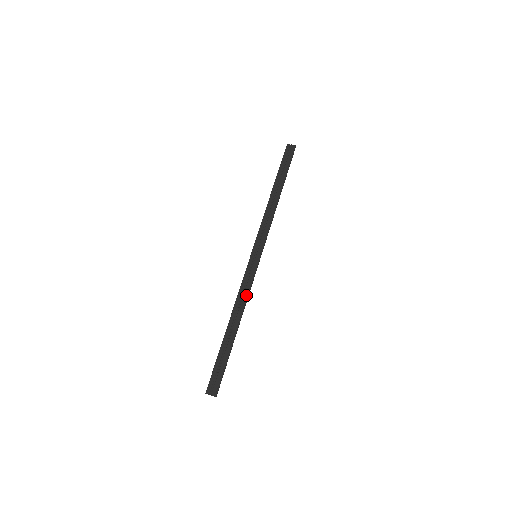
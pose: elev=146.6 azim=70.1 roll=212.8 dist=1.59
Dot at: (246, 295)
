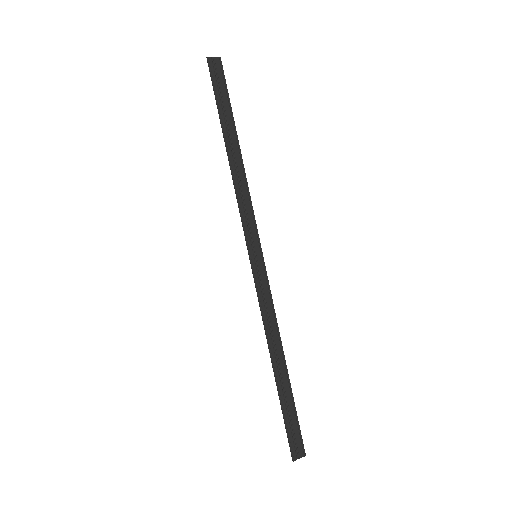
Dot at: (272, 316)
